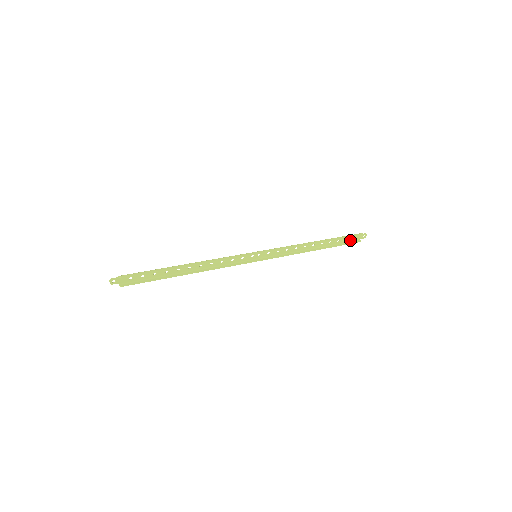
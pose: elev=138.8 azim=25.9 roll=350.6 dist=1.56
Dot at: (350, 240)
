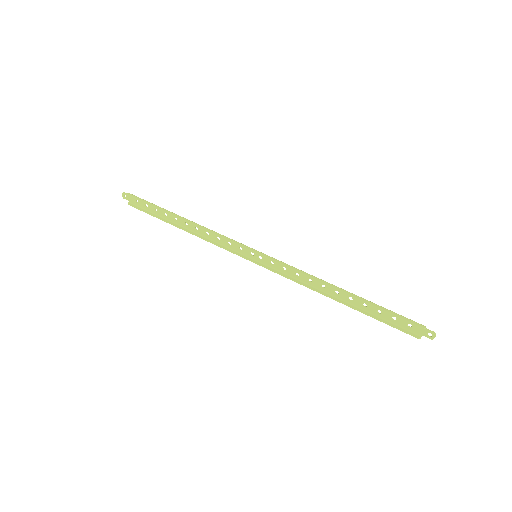
Dot at: (402, 324)
